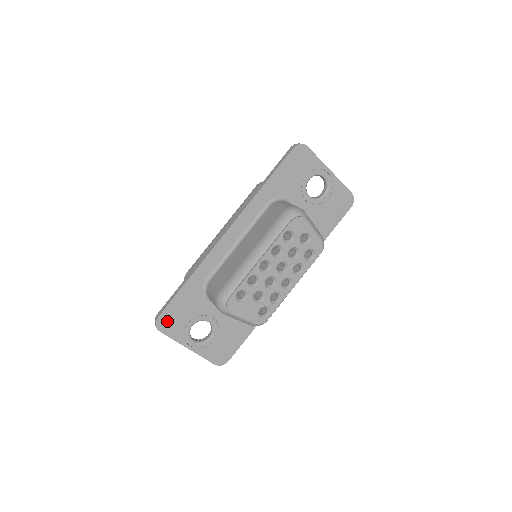
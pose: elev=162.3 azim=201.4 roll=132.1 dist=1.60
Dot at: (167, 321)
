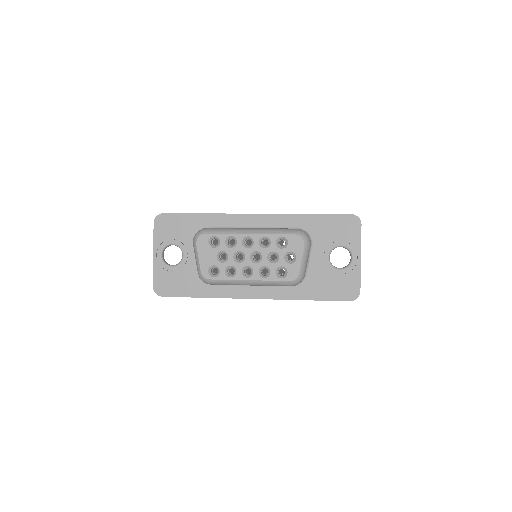
Dot at: (164, 222)
